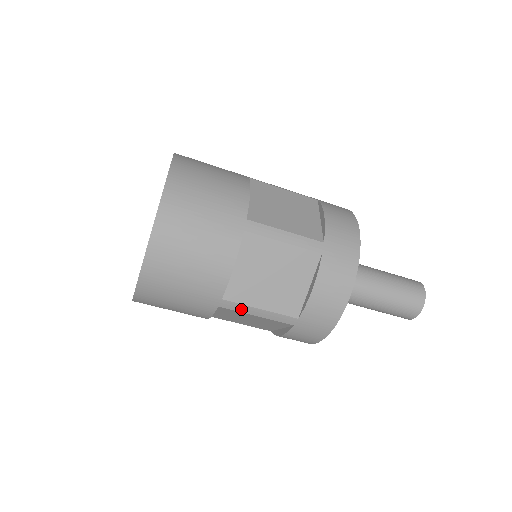
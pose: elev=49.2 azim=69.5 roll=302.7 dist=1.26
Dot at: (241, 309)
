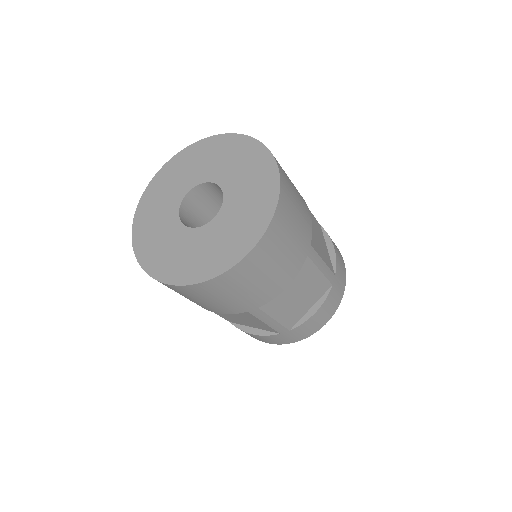
Dot at: (261, 317)
